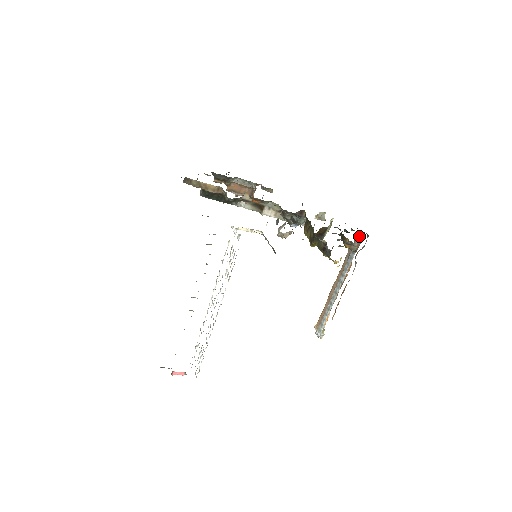
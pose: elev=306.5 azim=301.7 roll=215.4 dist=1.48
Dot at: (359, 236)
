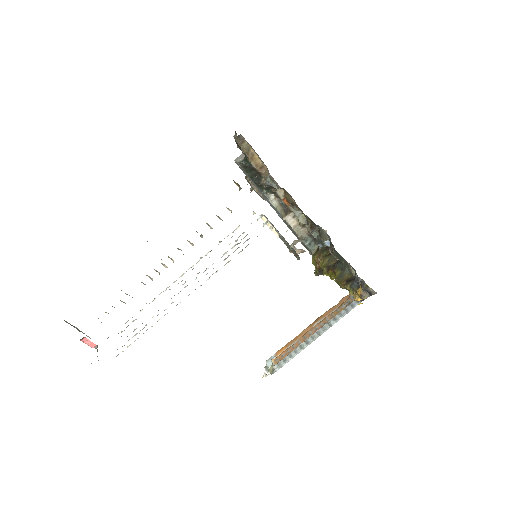
Dot at: occluded
